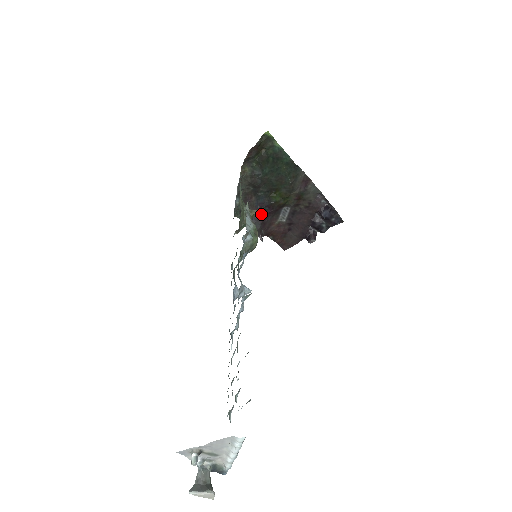
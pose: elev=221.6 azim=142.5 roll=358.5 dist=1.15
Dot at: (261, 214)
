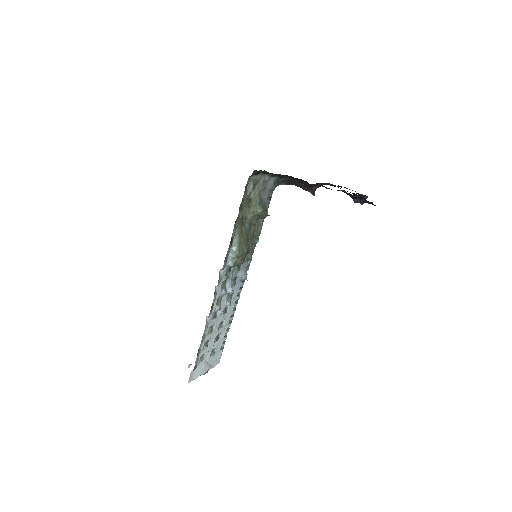
Dot at: occluded
